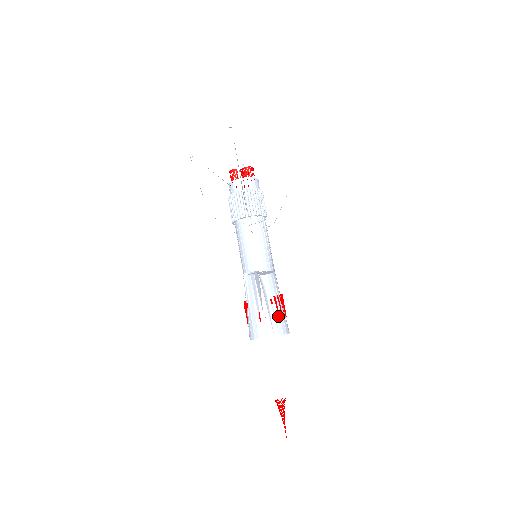
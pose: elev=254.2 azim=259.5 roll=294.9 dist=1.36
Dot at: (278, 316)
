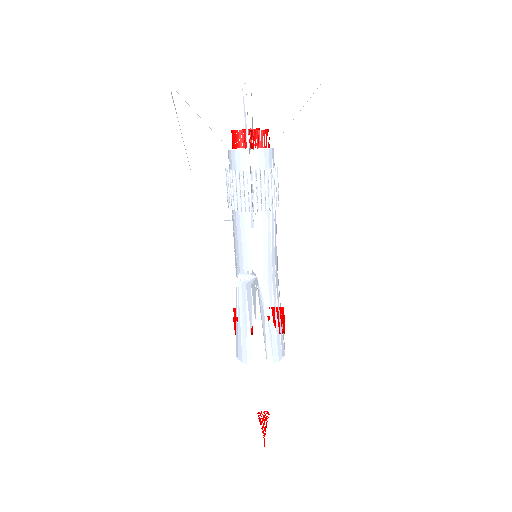
Dot at: (275, 341)
